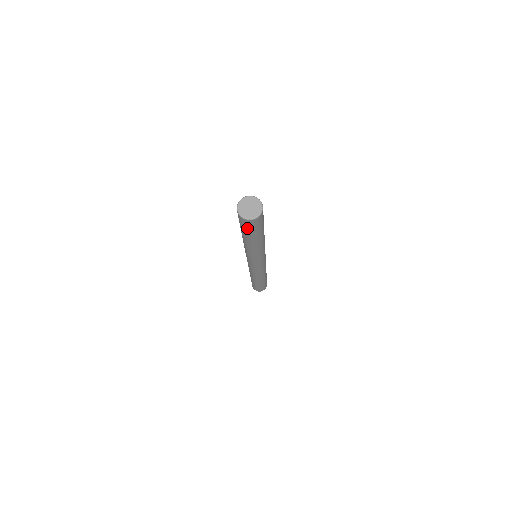
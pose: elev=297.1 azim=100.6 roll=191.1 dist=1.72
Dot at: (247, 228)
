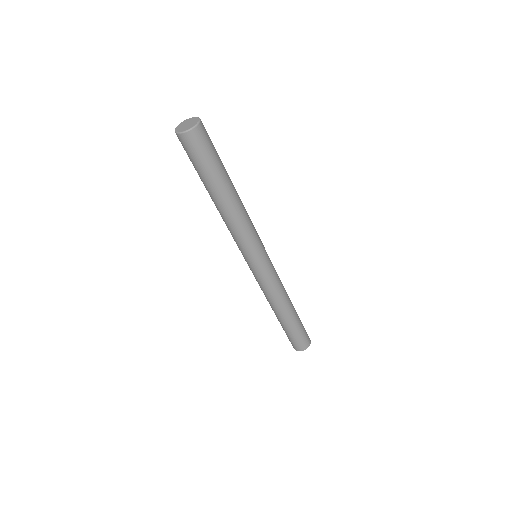
Dot at: (189, 156)
